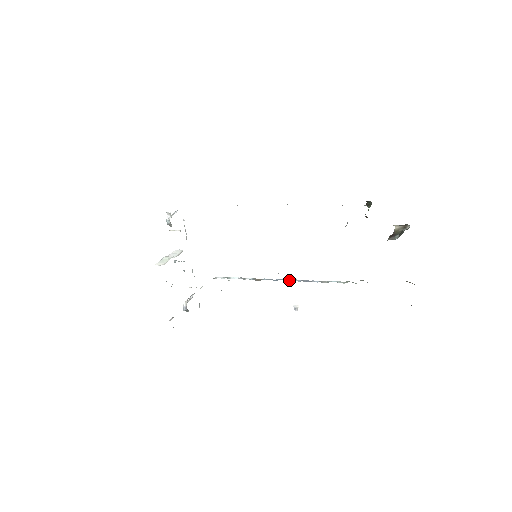
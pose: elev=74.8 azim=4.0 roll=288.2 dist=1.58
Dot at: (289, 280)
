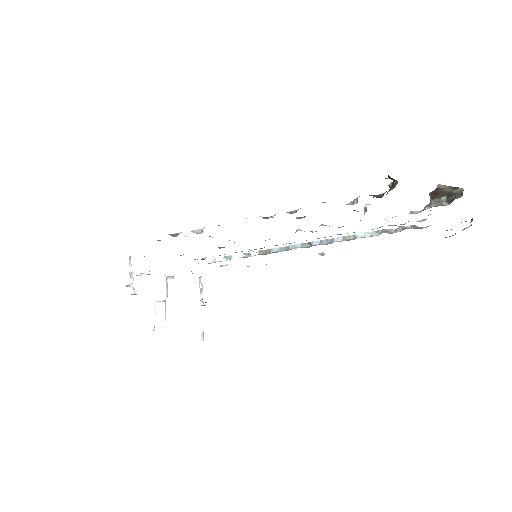
Dot at: (304, 244)
